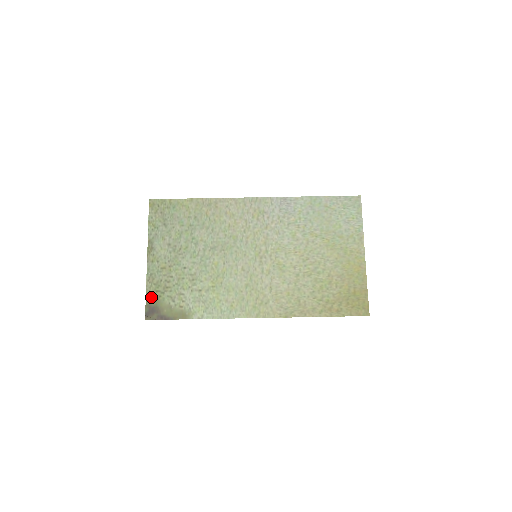
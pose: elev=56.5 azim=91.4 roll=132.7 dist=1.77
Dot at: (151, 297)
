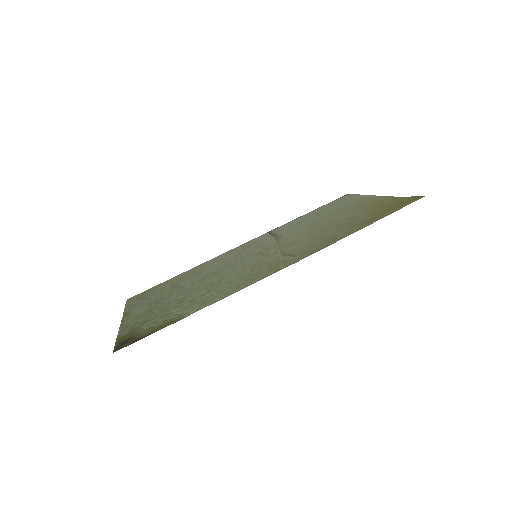
Dot at: (124, 336)
